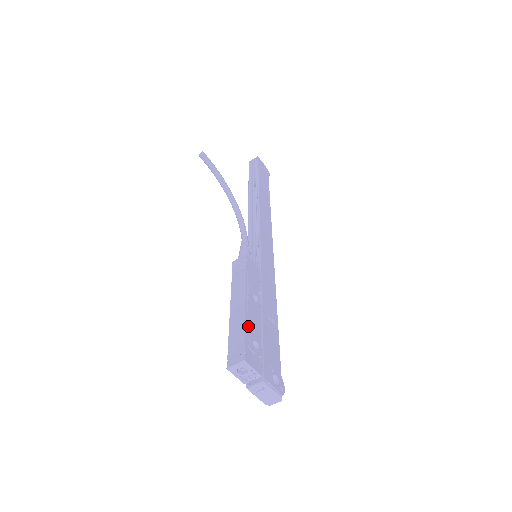
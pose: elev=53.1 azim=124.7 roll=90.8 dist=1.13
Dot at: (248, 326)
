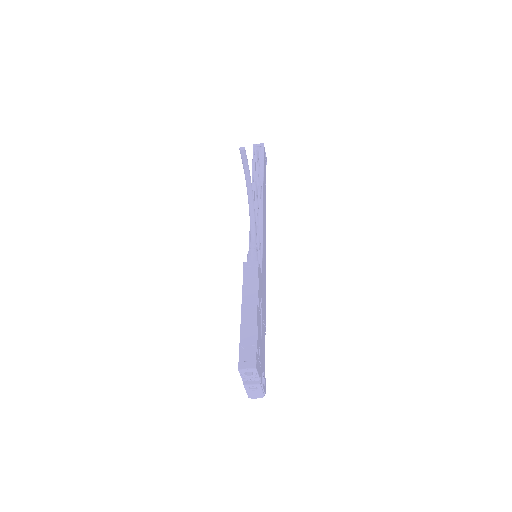
Dot at: (258, 334)
